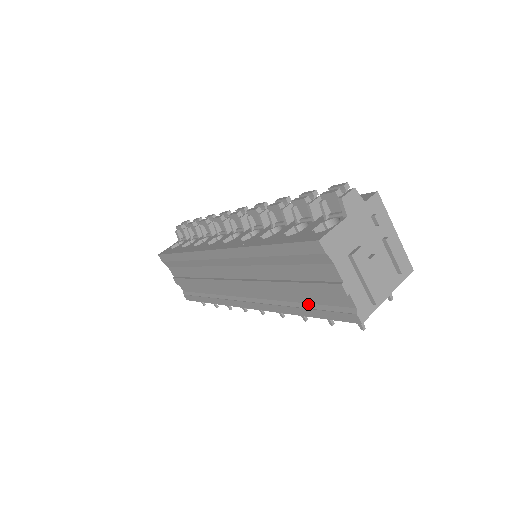
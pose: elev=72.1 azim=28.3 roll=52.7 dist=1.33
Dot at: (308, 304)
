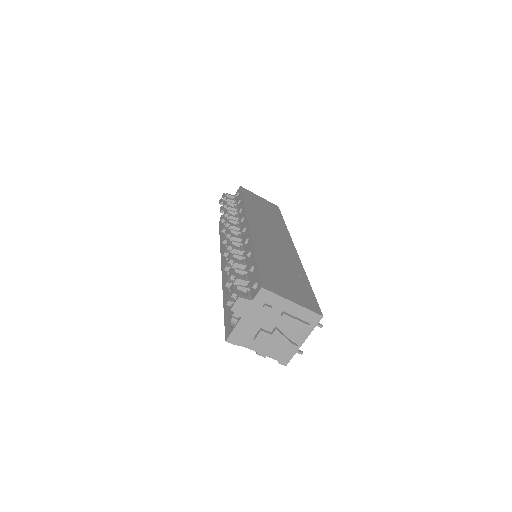
Dot at: occluded
